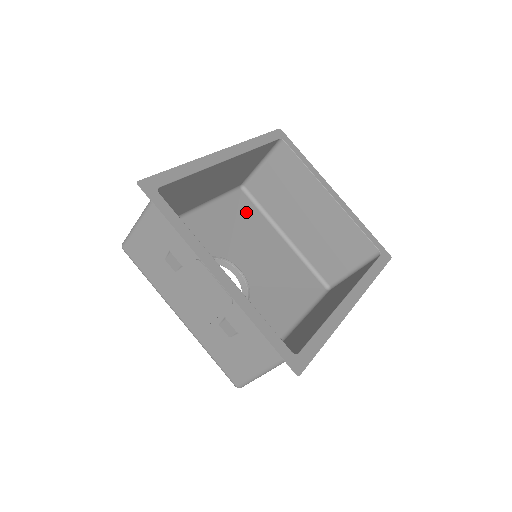
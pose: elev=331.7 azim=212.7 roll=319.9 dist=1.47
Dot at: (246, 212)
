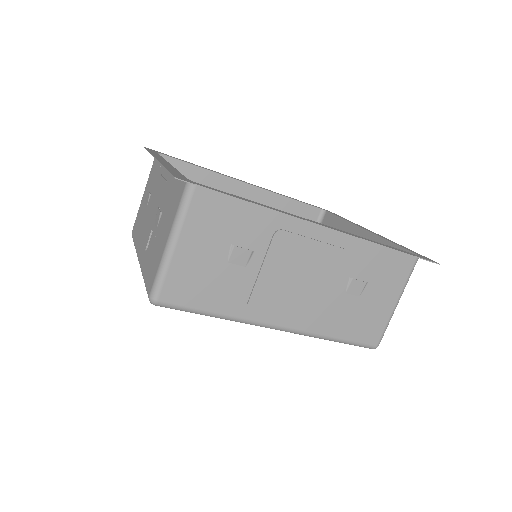
Dot at: occluded
